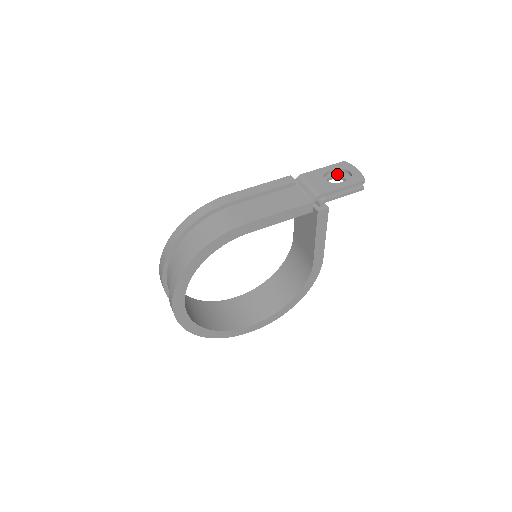
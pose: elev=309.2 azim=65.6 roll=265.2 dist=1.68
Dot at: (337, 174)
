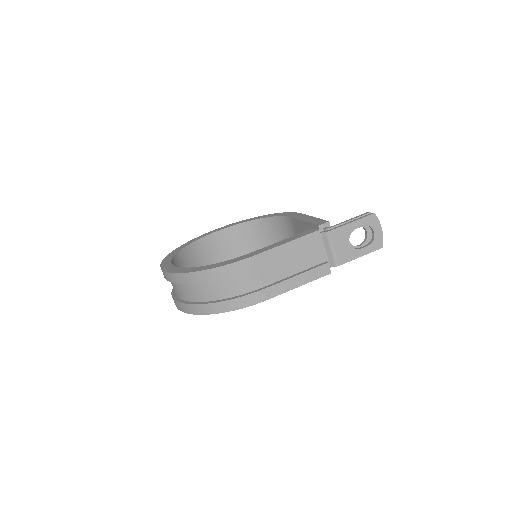
Dot at: occluded
